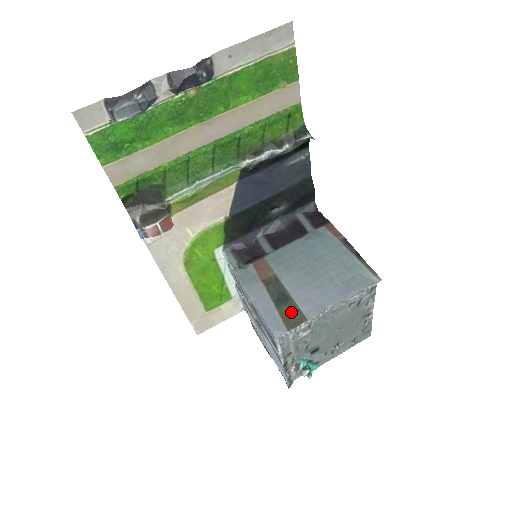
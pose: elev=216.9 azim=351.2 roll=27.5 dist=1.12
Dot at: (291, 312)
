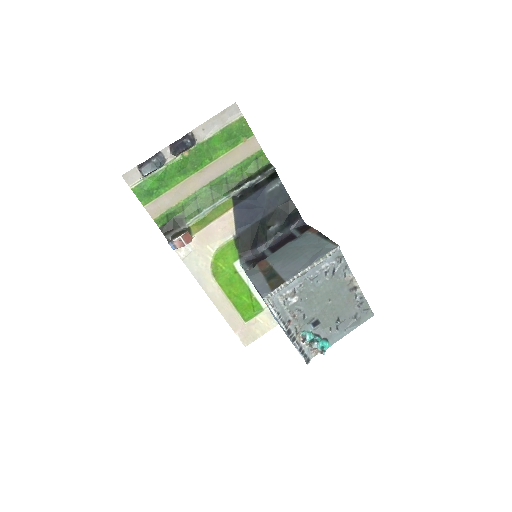
Dot at: (276, 281)
